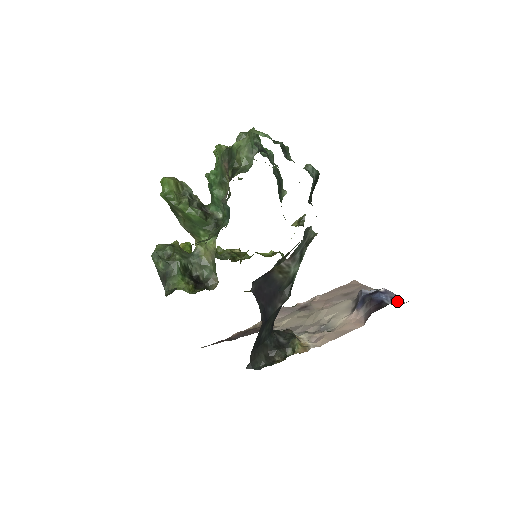
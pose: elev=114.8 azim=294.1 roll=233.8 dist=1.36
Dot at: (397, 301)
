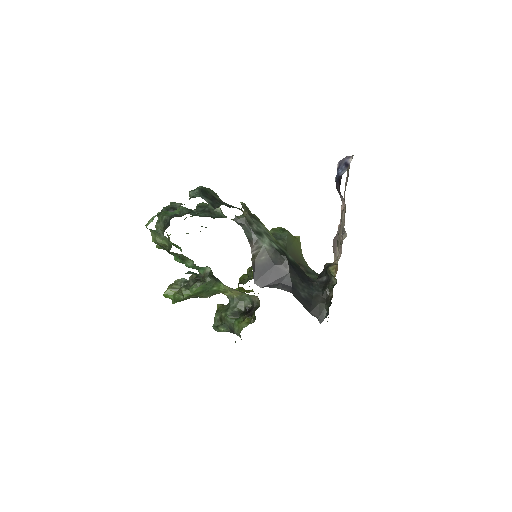
Dot at: (348, 162)
